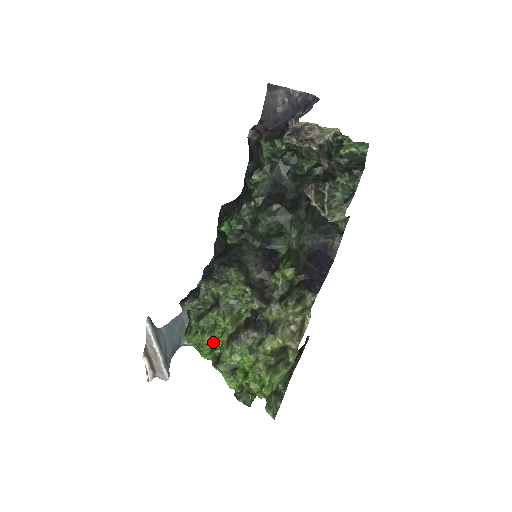
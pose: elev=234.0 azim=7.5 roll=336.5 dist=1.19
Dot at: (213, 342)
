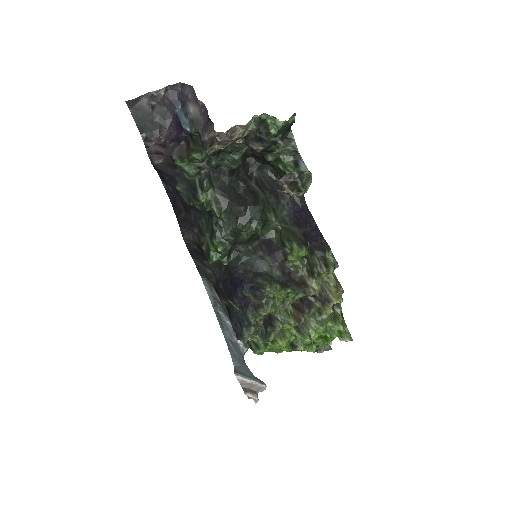
Dot at: (288, 341)
